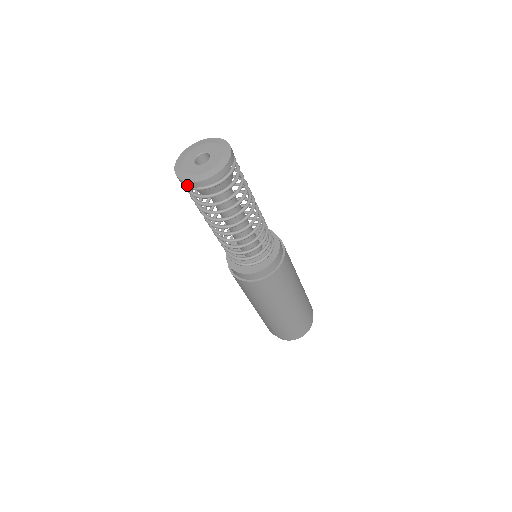
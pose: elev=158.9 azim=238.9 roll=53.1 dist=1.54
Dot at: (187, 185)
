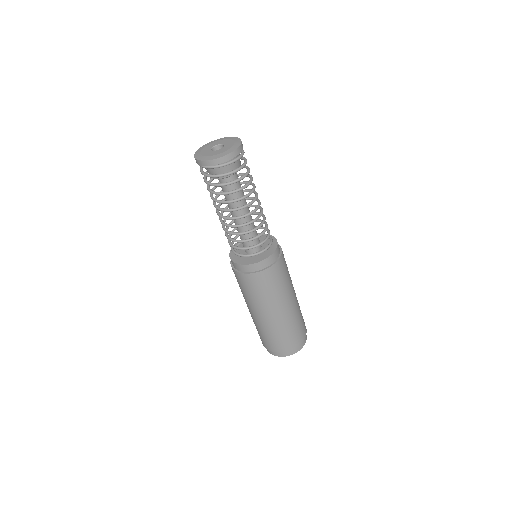
Dot at: (212, 164)
